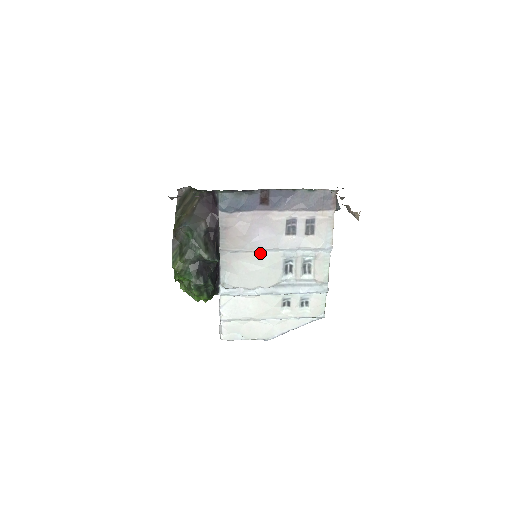
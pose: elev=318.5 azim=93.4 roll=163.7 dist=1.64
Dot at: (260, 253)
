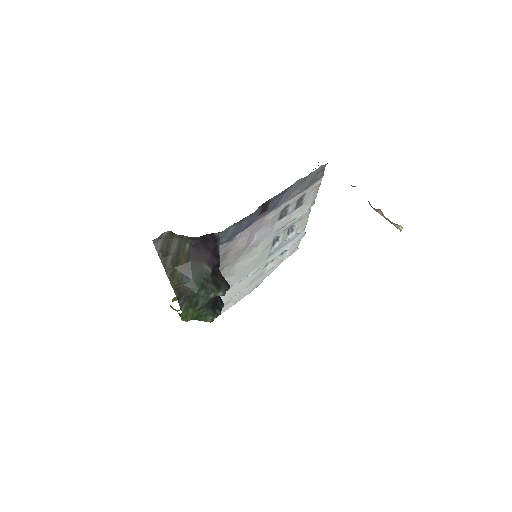
Dot at: (254, 247)
